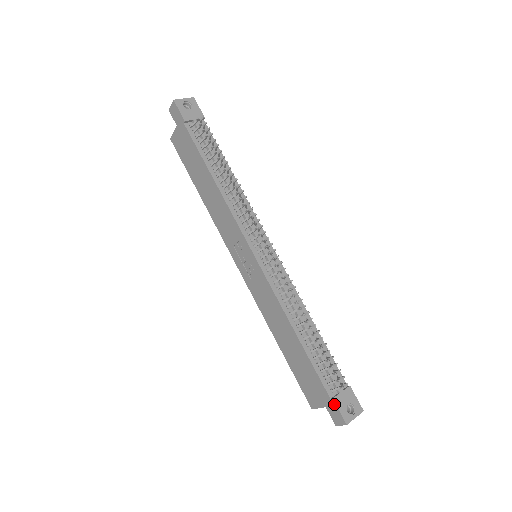
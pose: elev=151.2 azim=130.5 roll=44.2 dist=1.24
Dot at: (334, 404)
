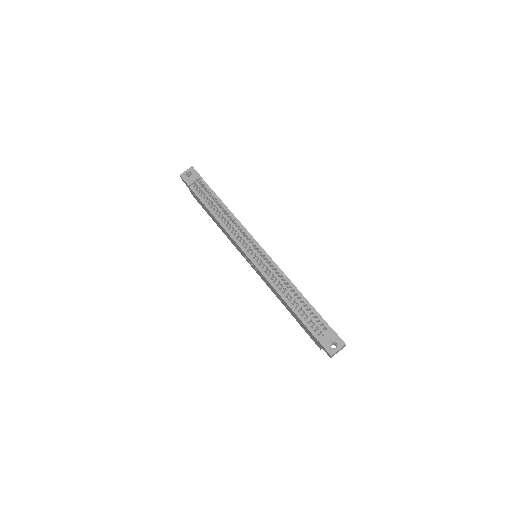
Dot at: (320, 344)
